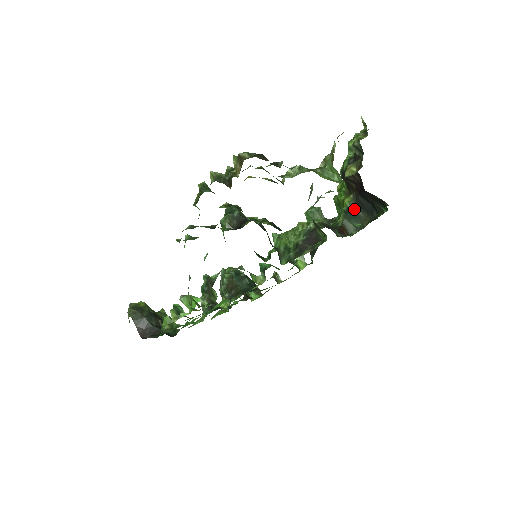
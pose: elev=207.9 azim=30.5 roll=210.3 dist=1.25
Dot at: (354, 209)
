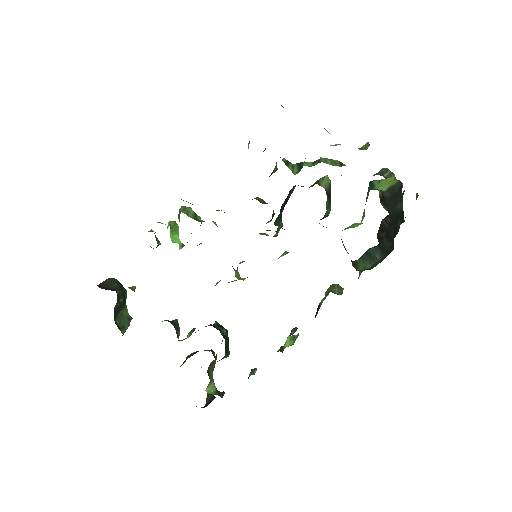
Dot at: (373, 251)
